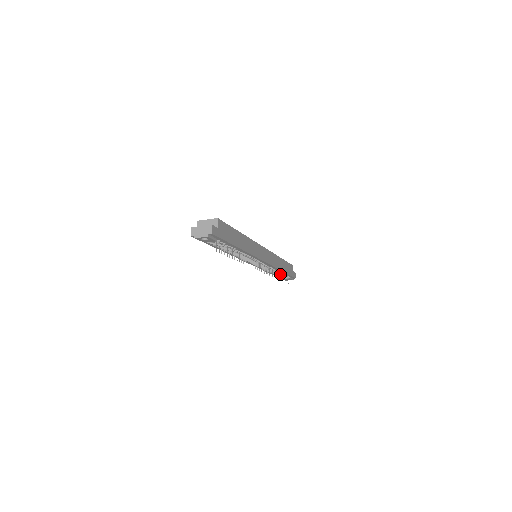
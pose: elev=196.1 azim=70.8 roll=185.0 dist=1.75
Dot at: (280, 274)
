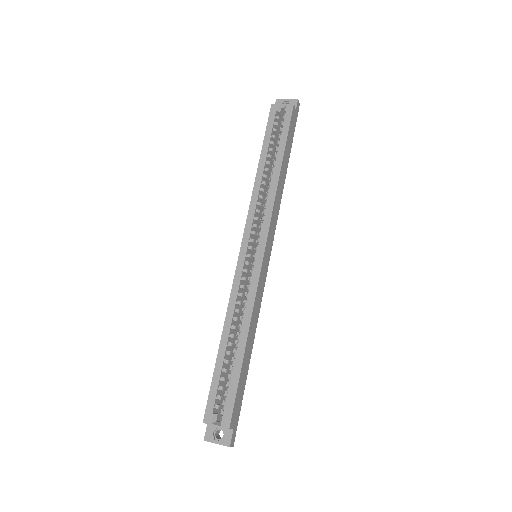
Dot at: occluded
